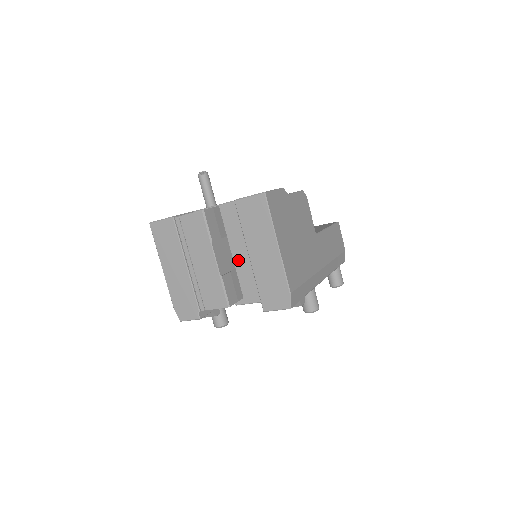
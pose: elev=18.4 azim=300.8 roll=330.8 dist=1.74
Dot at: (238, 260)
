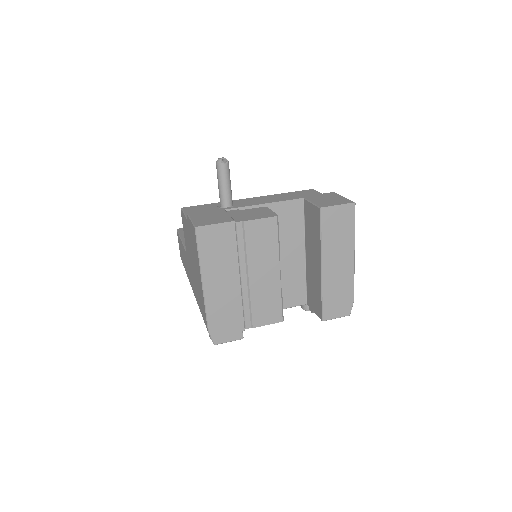
Dot at: occluded
